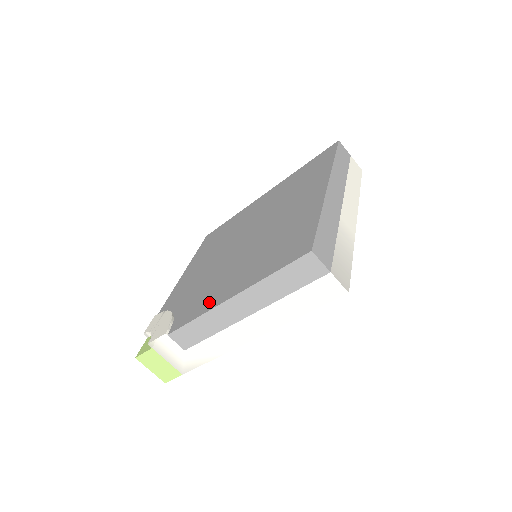
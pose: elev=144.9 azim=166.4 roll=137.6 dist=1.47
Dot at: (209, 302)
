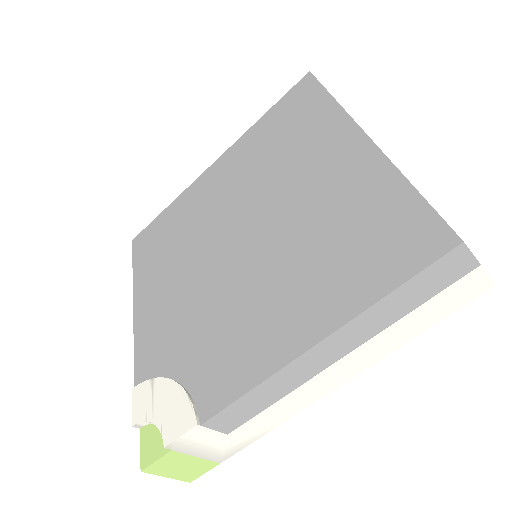
Dot at: (260, 355)
